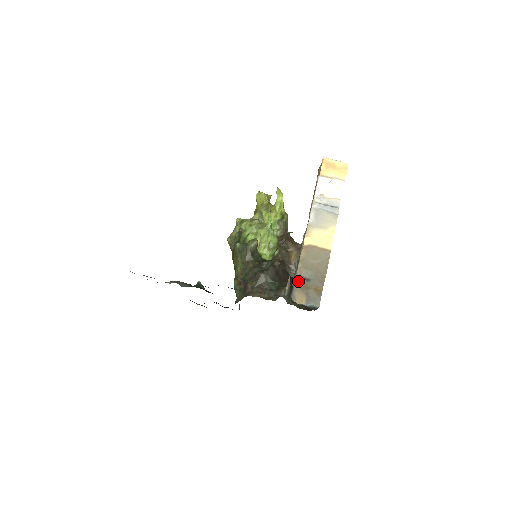
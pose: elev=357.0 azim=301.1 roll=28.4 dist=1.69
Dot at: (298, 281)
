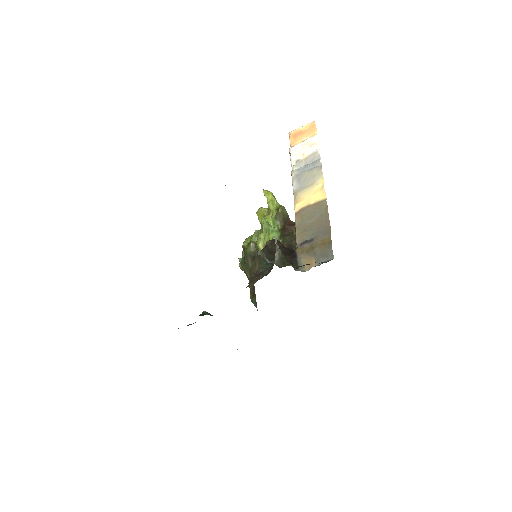
Dot at: (300, 248)
